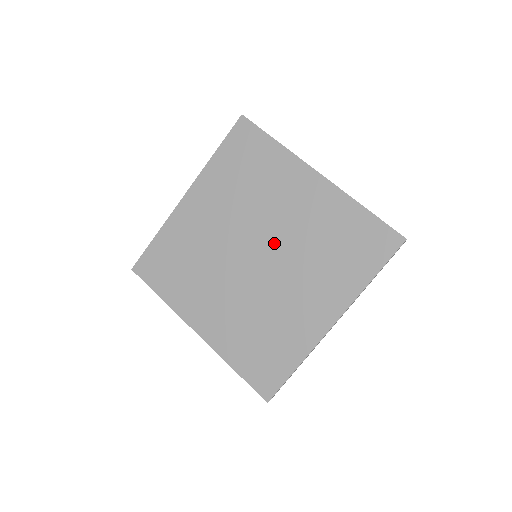
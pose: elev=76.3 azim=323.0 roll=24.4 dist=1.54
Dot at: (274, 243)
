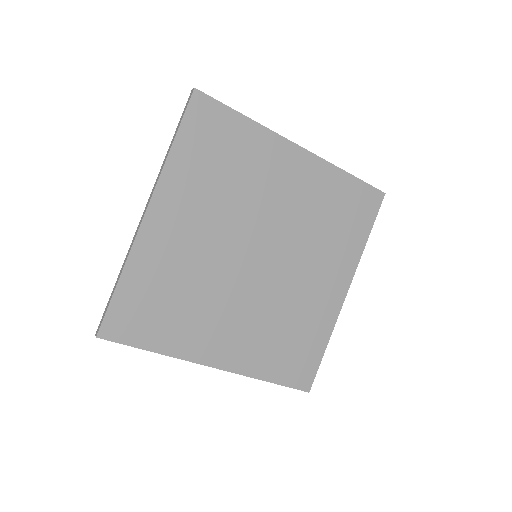
Dot at: (275, 235)
